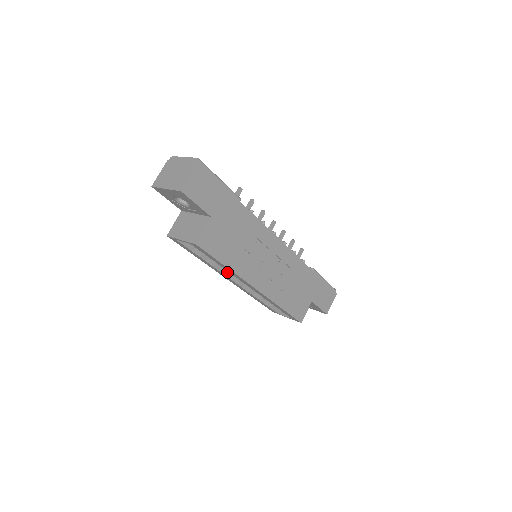
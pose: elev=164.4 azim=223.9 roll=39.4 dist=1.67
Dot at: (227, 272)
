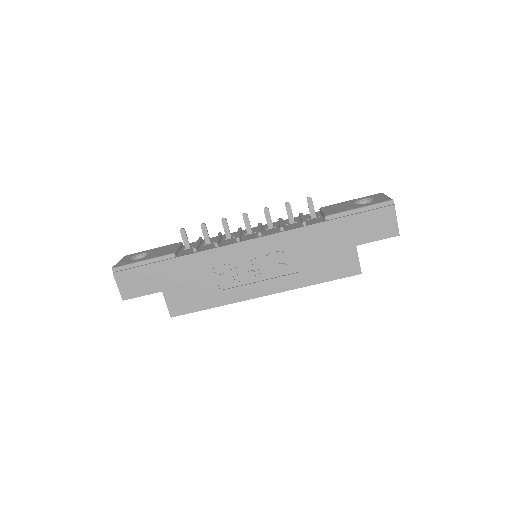
Dot at: occluded
